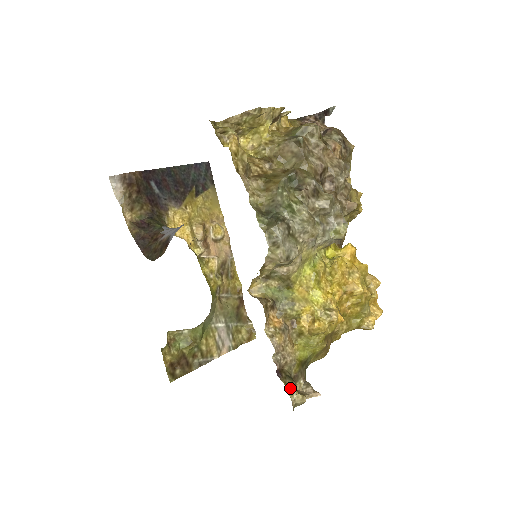
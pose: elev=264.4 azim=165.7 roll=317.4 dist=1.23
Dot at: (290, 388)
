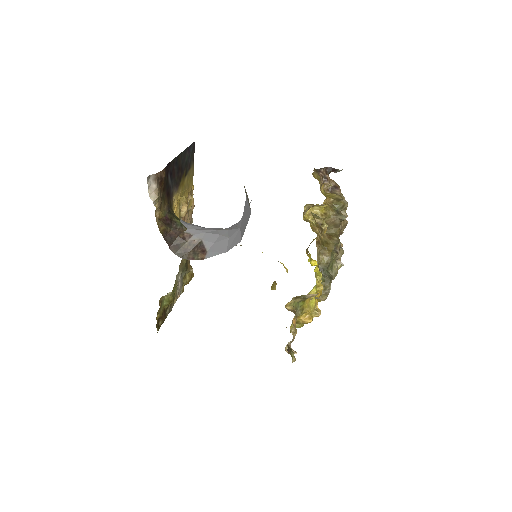
Dot at: (293, 357)
